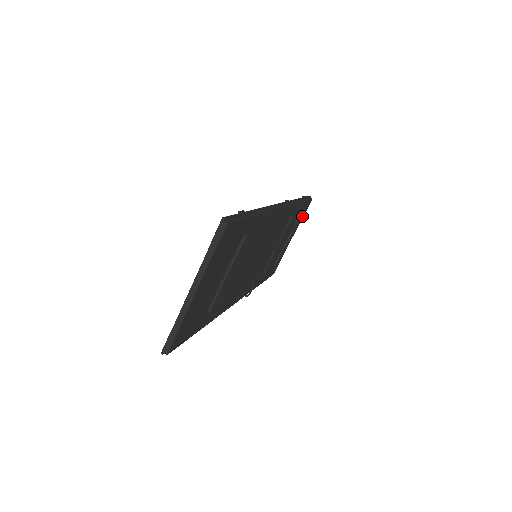
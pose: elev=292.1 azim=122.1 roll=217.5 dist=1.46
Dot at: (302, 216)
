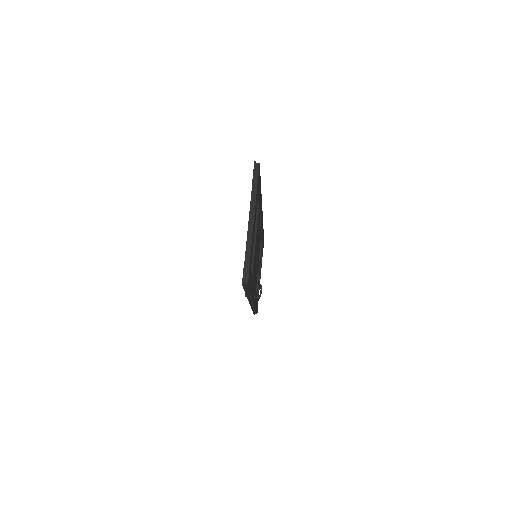
Dot at: (262, 255)
